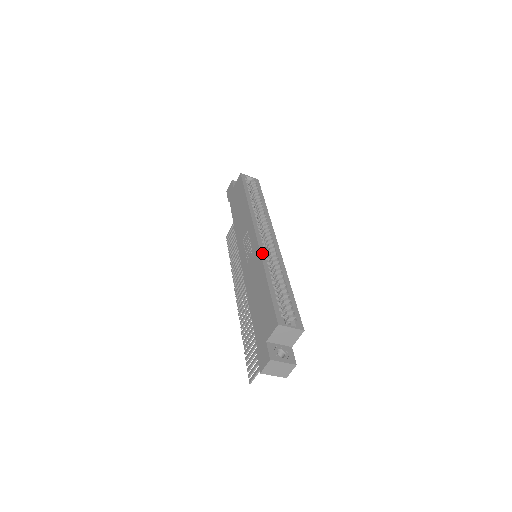
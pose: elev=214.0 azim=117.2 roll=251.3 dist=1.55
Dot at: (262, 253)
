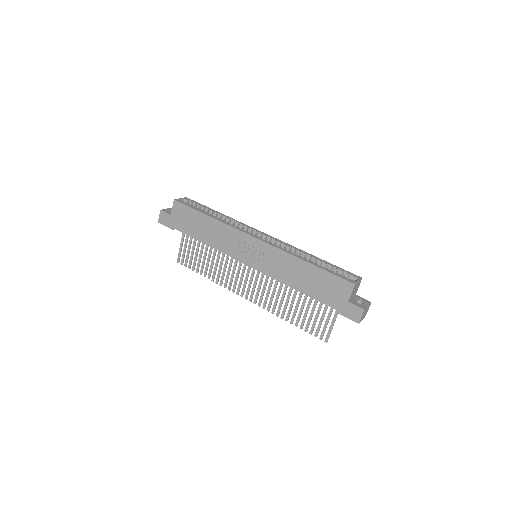
Dot at: (280, 249)
